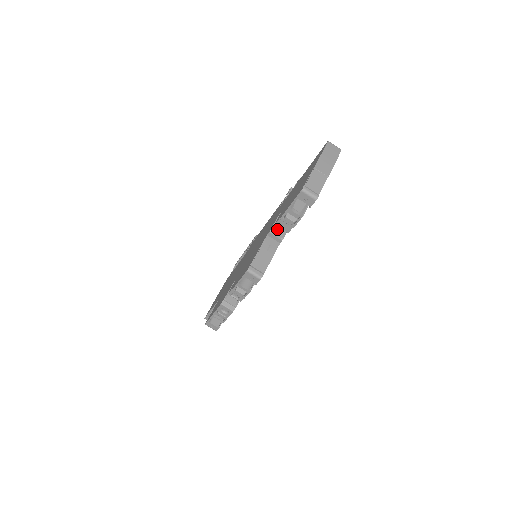
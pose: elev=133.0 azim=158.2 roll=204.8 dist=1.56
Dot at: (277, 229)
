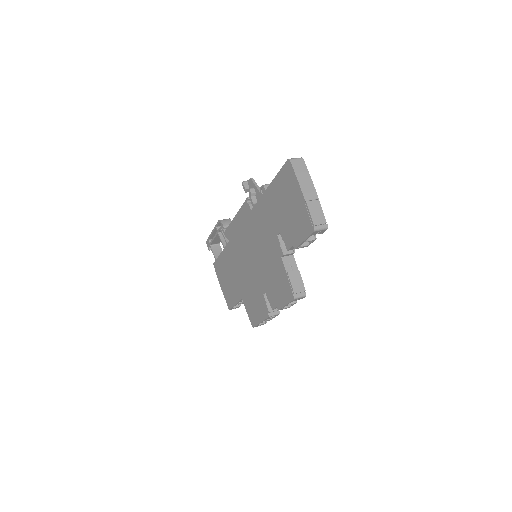
Dot at: (285, 247)
